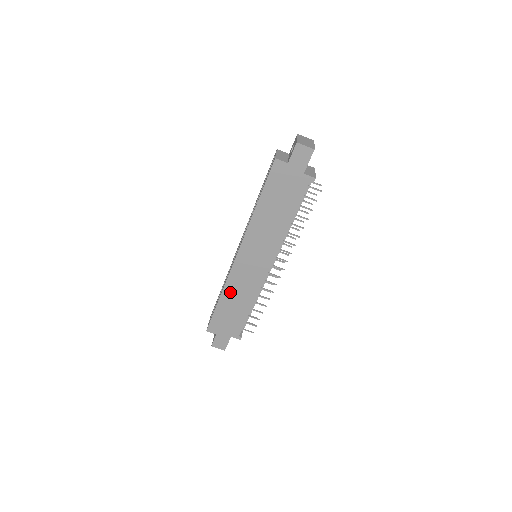
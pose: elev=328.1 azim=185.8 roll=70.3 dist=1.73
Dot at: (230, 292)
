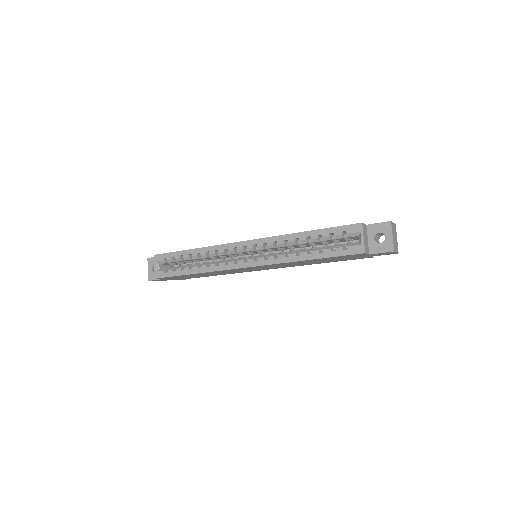
Dot at: (210, 273)
